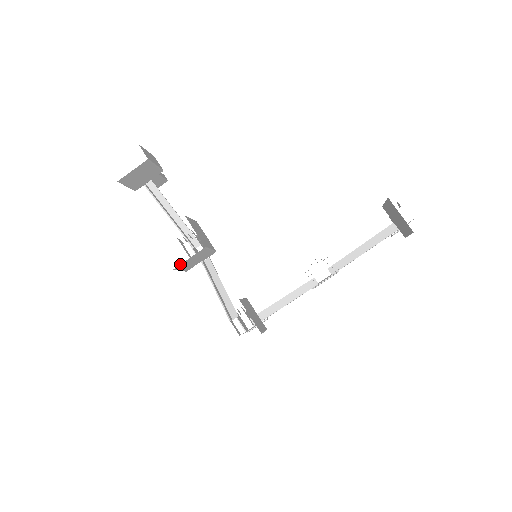
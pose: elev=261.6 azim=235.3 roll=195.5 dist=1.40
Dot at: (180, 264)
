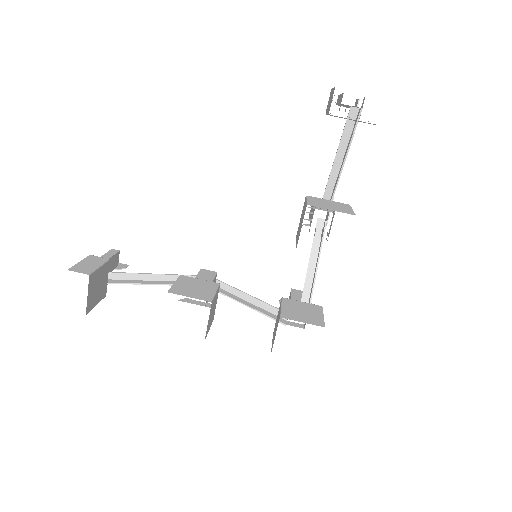
Dot at: occluded
